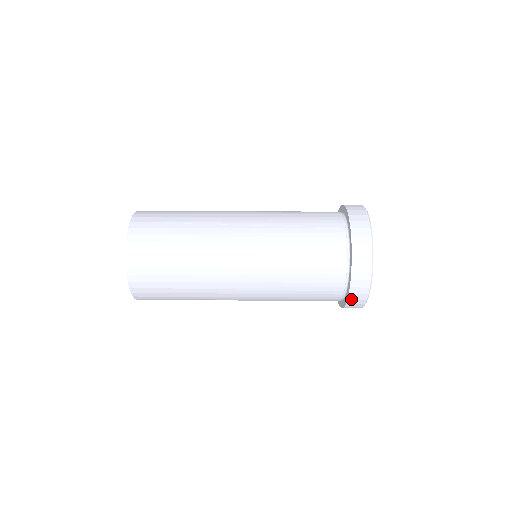
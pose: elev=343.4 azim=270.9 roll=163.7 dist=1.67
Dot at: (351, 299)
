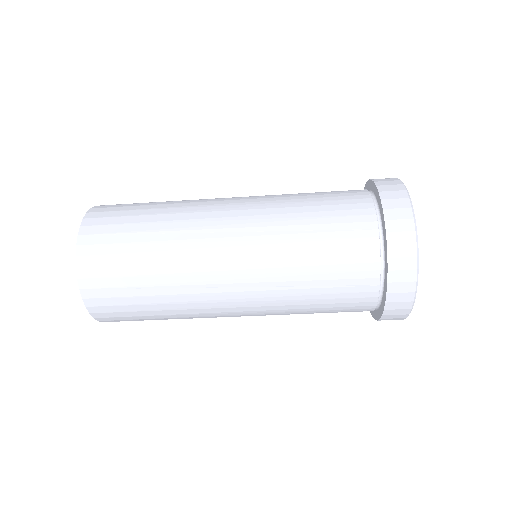
Dot at: (383, 192)
